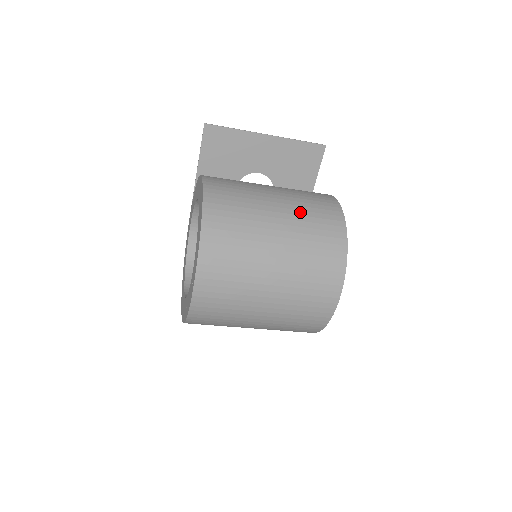
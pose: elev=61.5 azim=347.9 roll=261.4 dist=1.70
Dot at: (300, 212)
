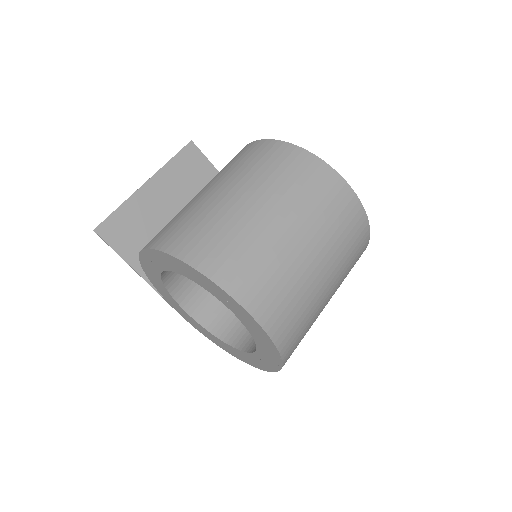
Dot at: (237, 172)
